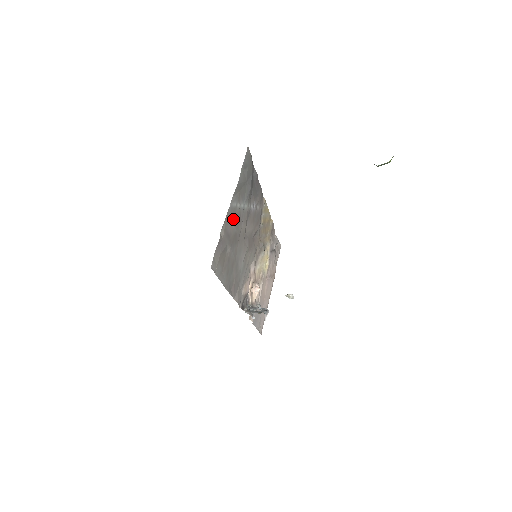
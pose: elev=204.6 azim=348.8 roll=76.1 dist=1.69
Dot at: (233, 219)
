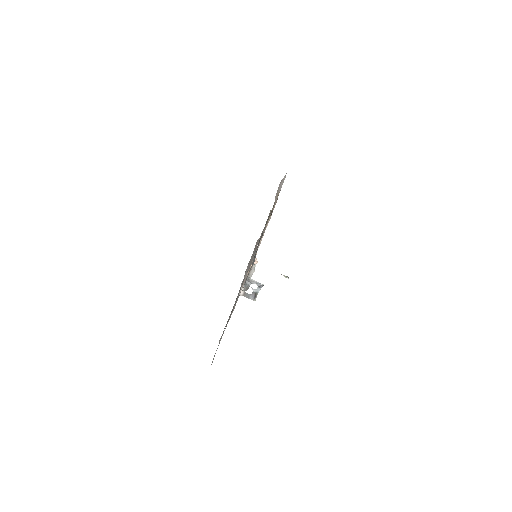
Dot at: occluded
